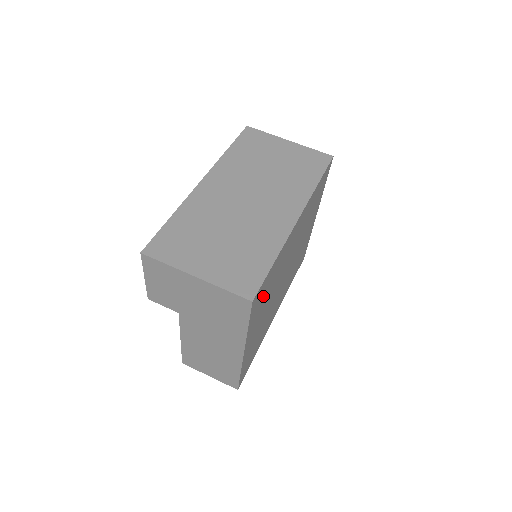
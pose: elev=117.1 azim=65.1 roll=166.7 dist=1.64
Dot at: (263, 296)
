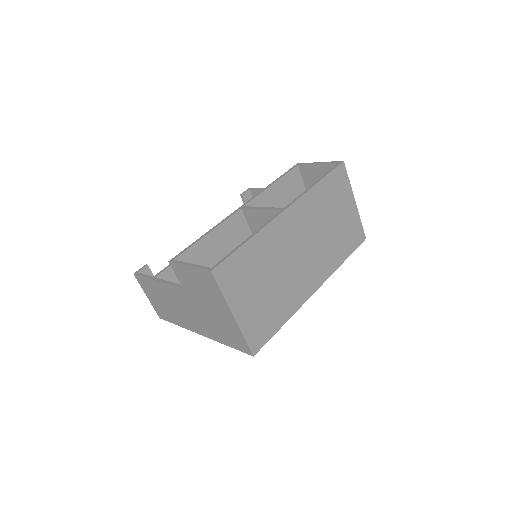
Dot at: occluded
